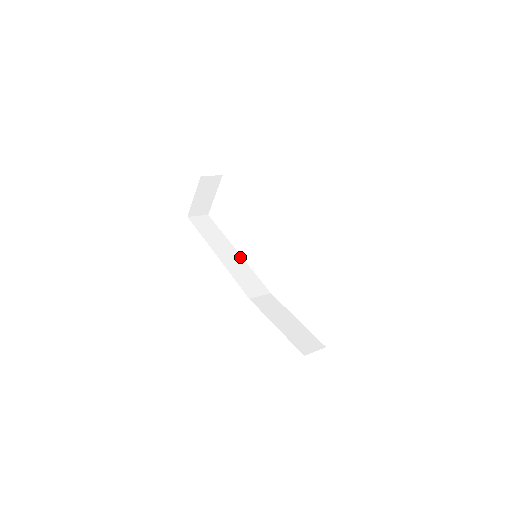
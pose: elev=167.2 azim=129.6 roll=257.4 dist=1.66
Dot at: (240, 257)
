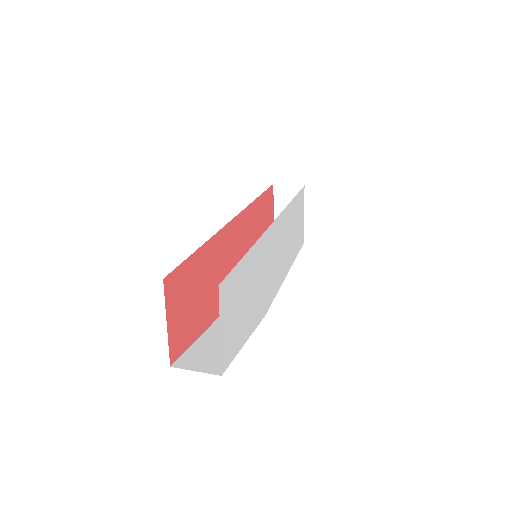
Dot at: occluded
